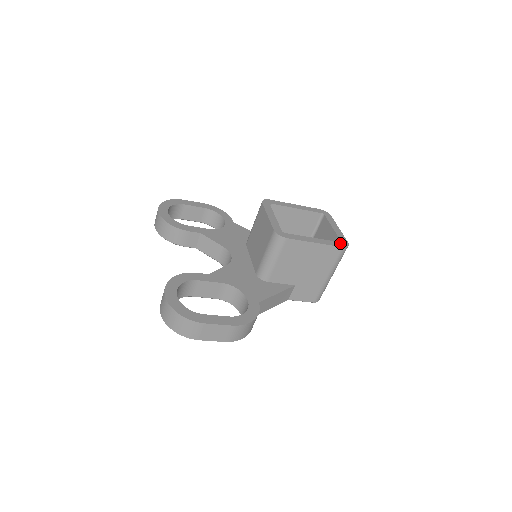
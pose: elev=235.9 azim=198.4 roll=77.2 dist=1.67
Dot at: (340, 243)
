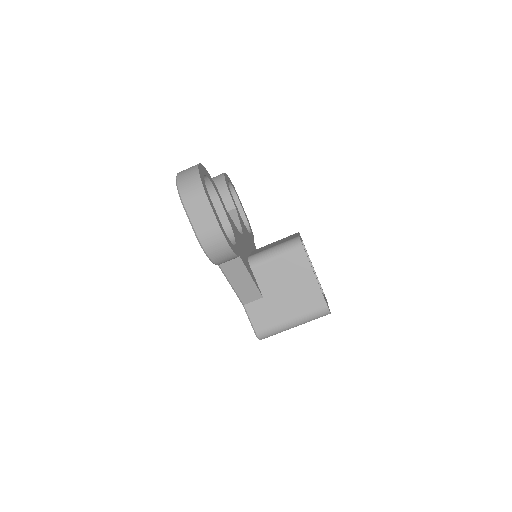
Dot at: occluded
